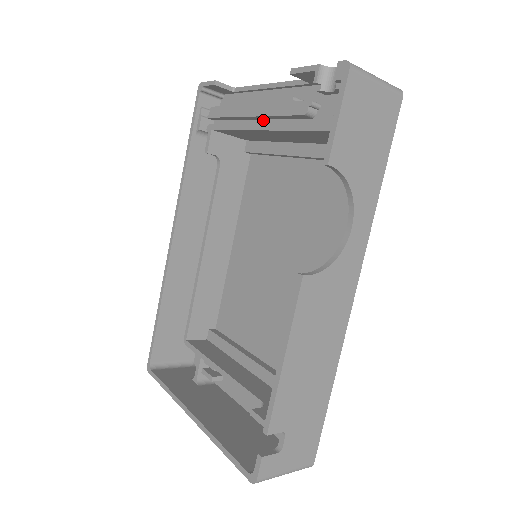
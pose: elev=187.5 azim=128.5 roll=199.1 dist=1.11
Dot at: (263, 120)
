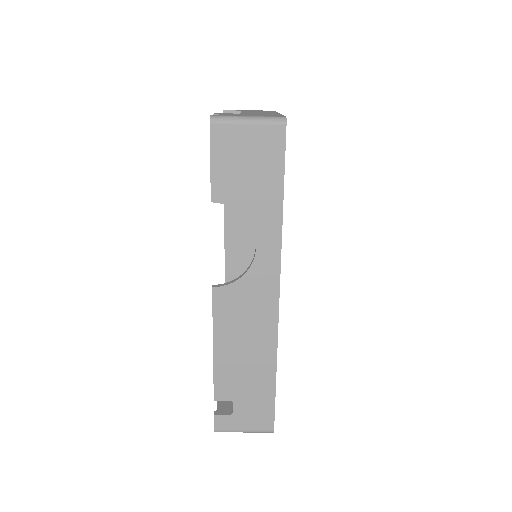
Dot at: occluded
